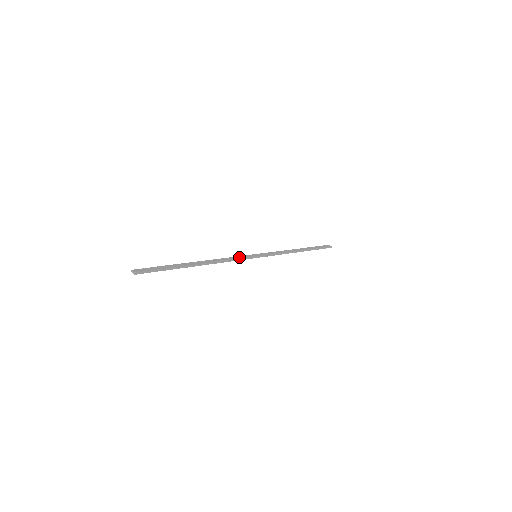
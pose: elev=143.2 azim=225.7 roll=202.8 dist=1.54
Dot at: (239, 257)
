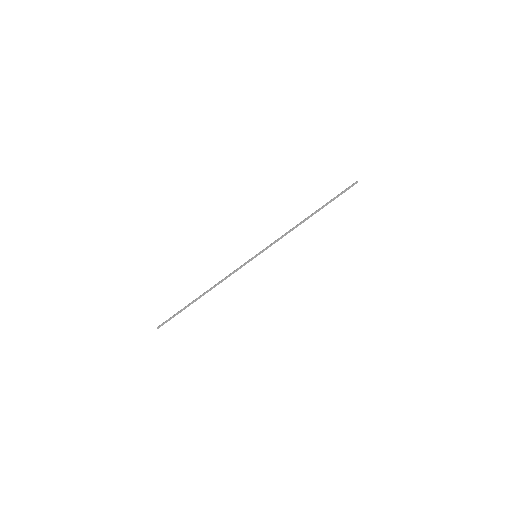
Dot at: (238, 268)
